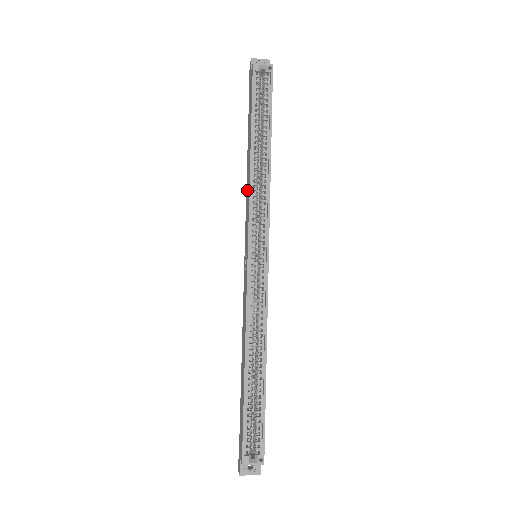
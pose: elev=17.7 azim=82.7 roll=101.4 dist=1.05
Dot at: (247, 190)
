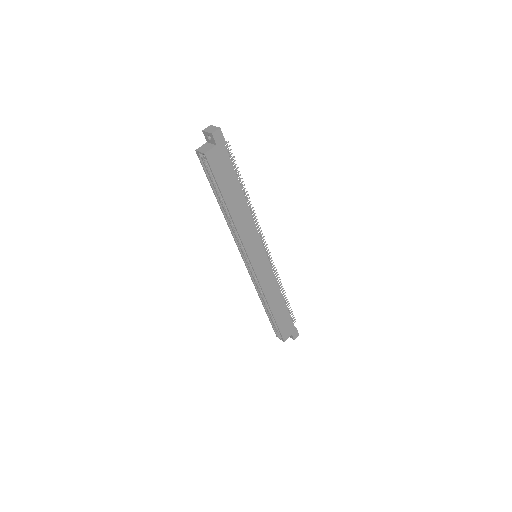
Dot at: occluded
